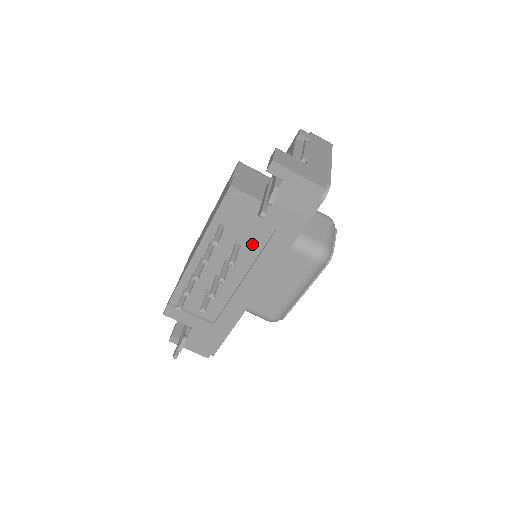
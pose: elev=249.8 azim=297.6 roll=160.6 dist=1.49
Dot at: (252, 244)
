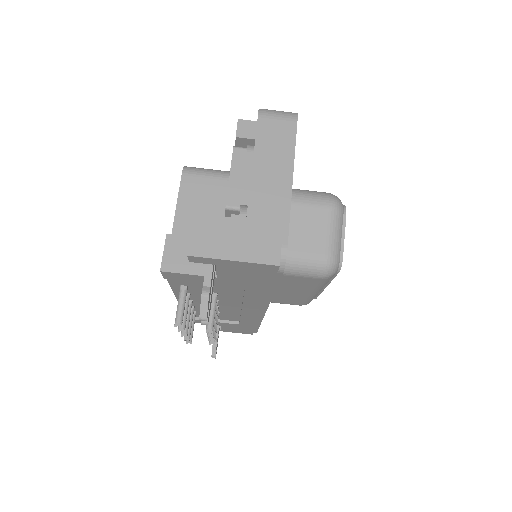
Dot at: (229, 292)
